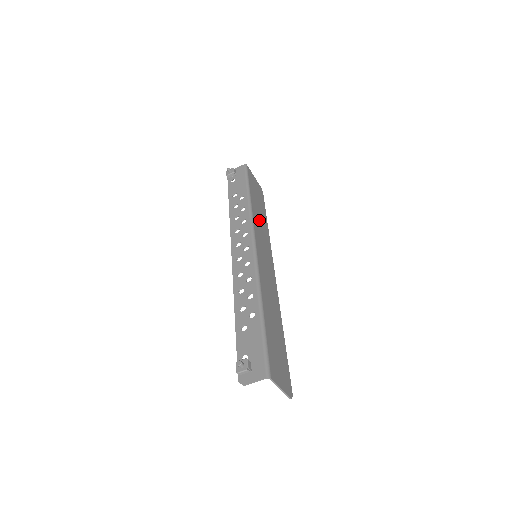
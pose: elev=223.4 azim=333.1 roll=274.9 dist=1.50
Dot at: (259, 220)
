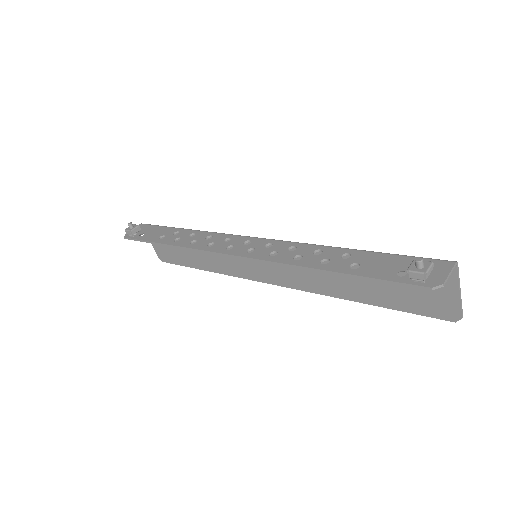
Dot at: occluded
